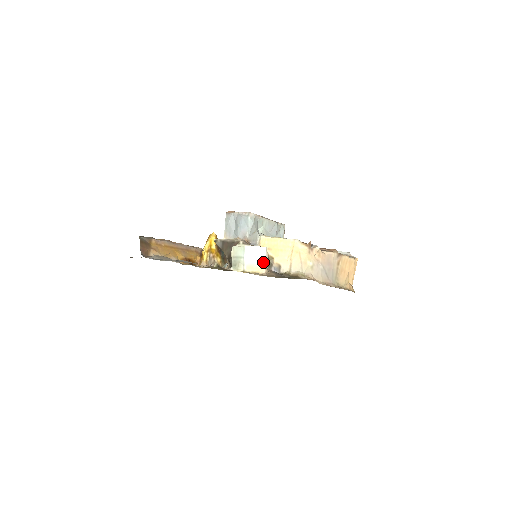
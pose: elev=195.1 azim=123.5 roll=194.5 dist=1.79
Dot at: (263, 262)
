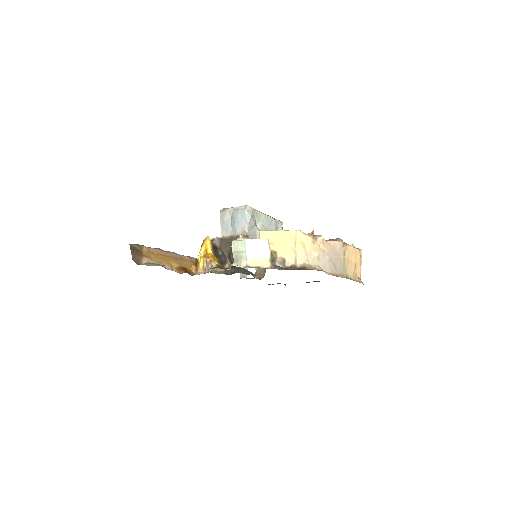
Dot at: (266, 255)
